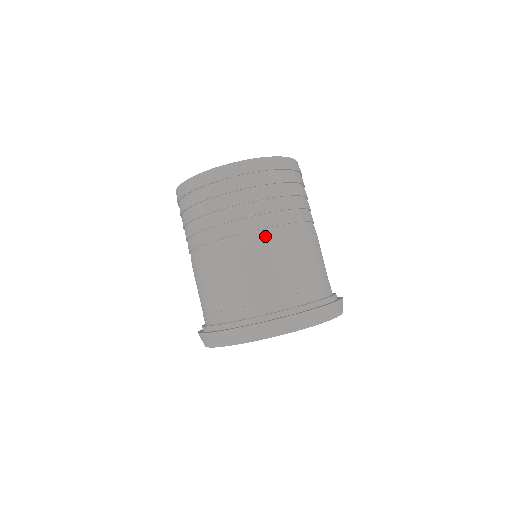
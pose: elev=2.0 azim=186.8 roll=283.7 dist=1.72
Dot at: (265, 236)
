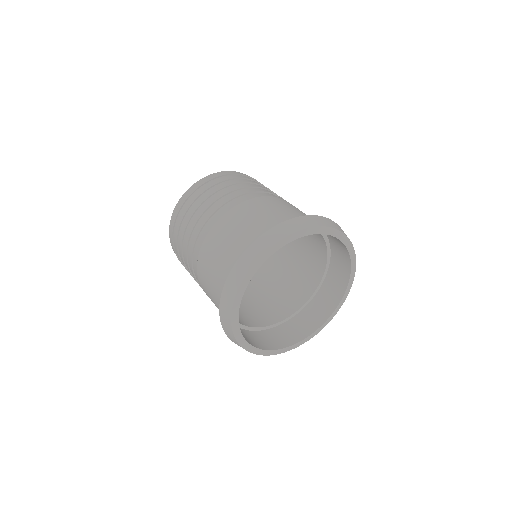
Dot at: (219, 215)
